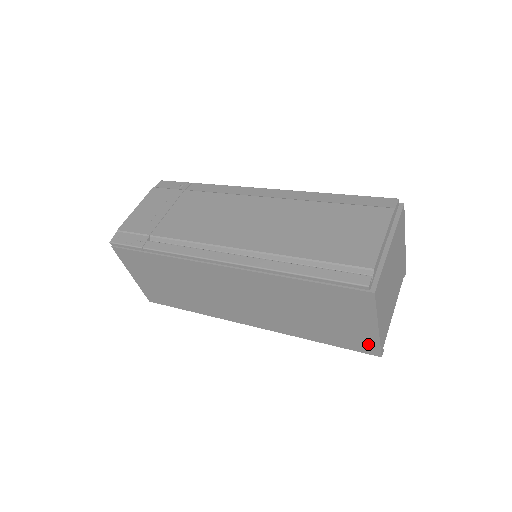
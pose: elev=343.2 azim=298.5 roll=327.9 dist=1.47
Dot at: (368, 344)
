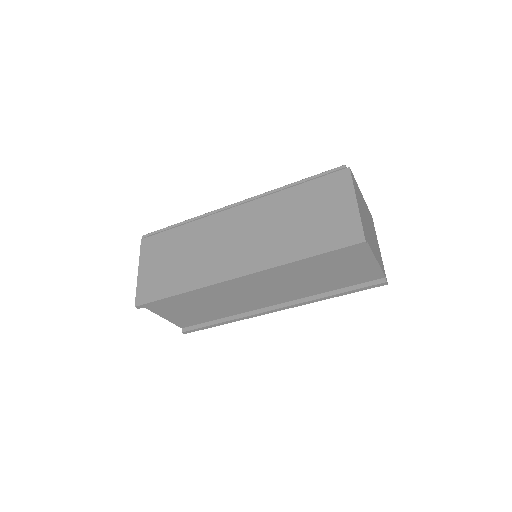
Dot at: (351, 230)
